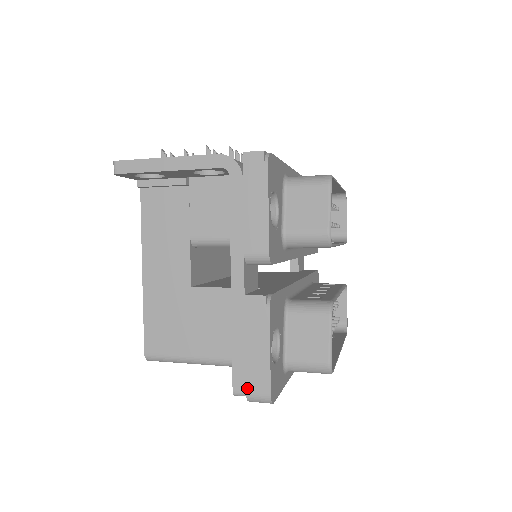
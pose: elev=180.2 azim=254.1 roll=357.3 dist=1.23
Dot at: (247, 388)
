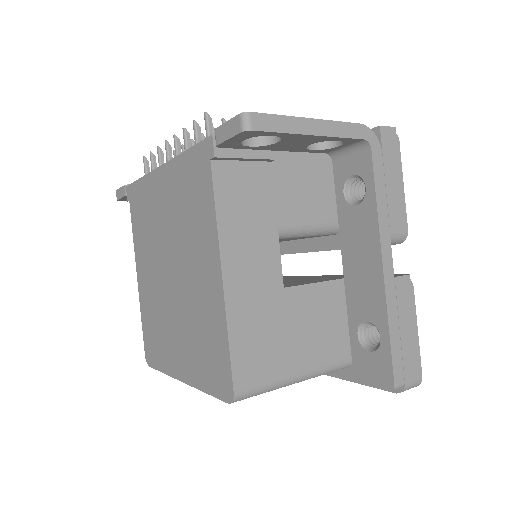
Dot at: (405, 377)
